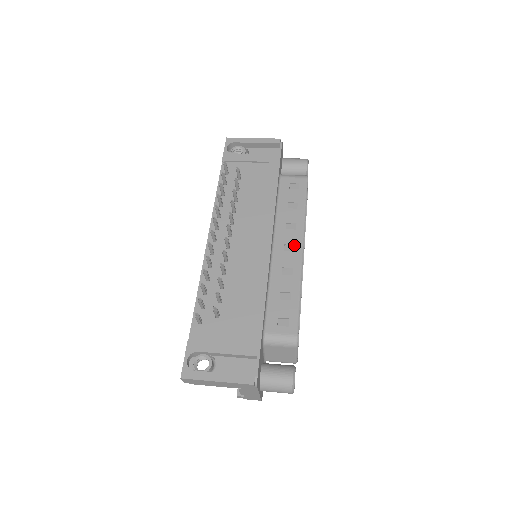
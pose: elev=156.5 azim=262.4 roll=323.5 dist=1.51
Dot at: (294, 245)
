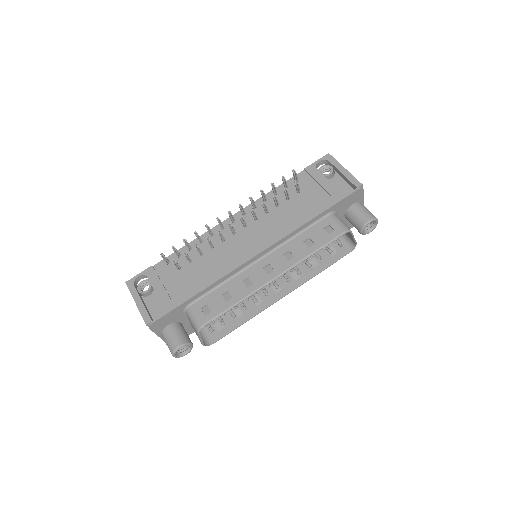
Dot at: (273, 270)
